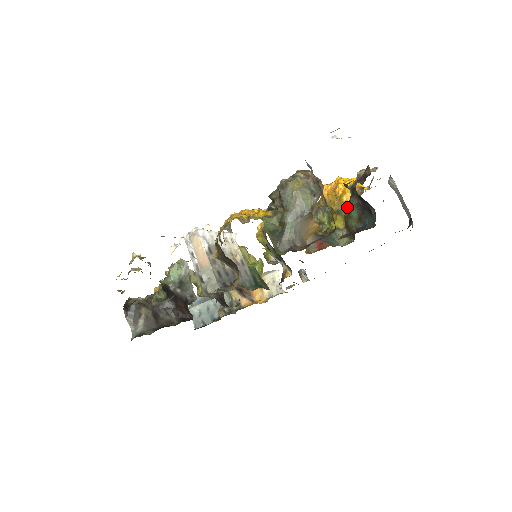
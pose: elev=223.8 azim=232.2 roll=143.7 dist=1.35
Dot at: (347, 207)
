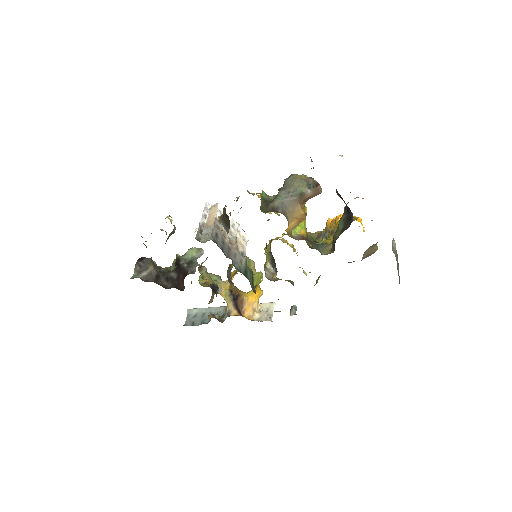
Dot at: occluded
